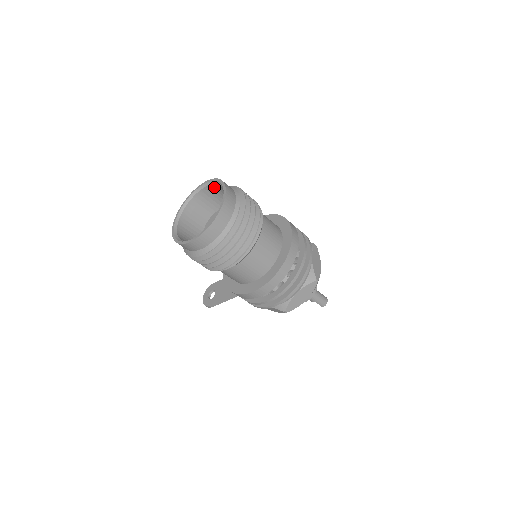
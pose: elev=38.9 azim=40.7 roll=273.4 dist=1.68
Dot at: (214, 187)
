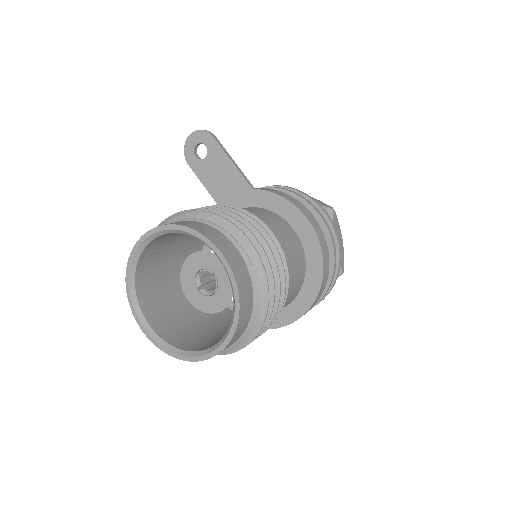
Dot at: occluded
